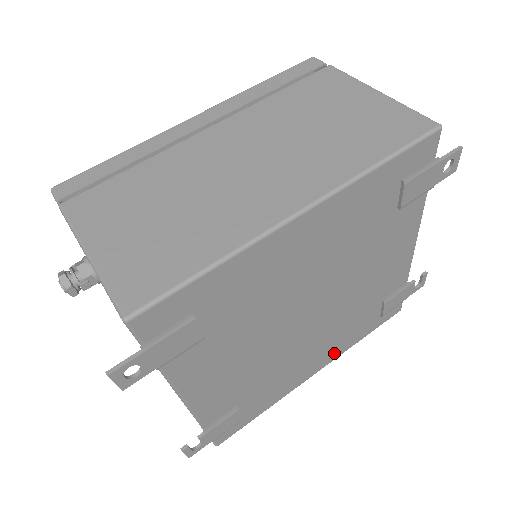
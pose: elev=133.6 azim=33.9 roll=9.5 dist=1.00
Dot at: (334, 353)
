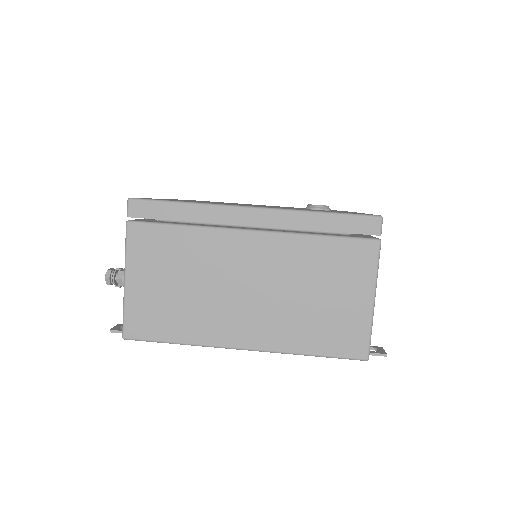
Dot at: occluded
